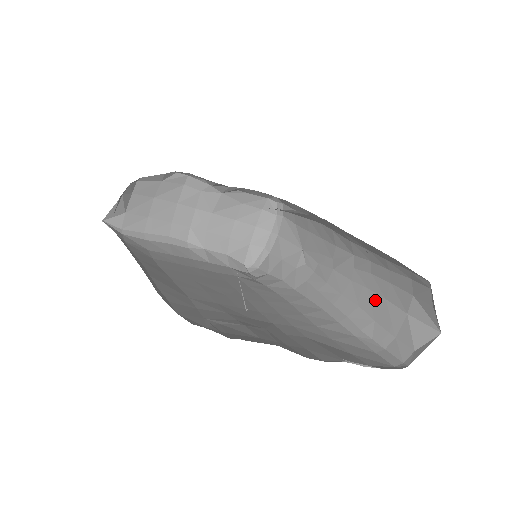
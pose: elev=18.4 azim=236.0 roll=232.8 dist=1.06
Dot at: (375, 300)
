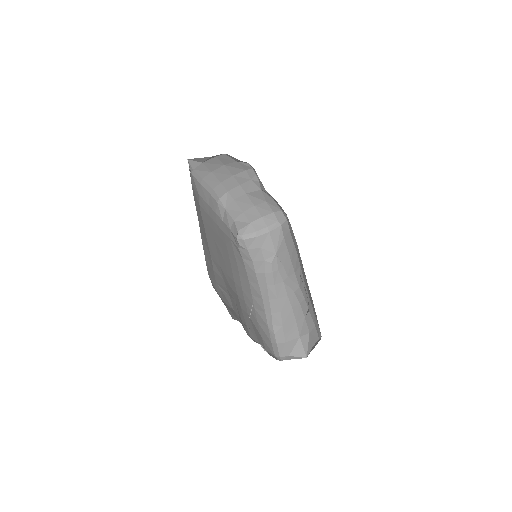
Dot at: (291, 317)
